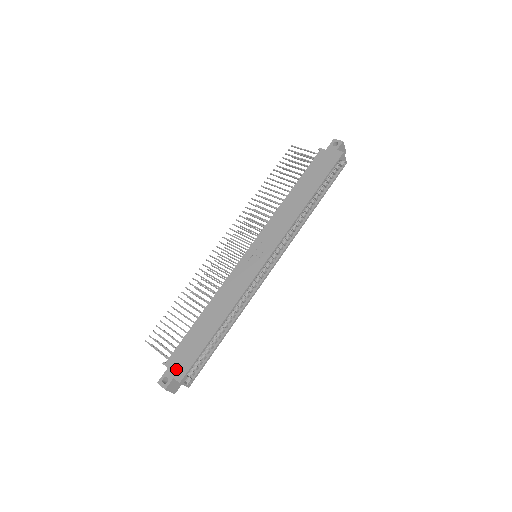
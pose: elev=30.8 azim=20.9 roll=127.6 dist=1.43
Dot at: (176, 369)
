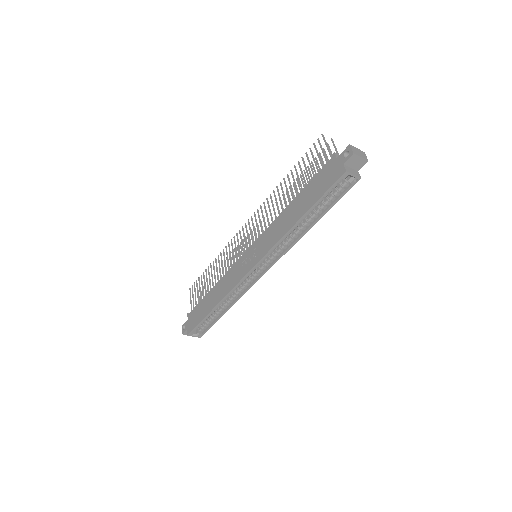
Dot at: (189, 324)
